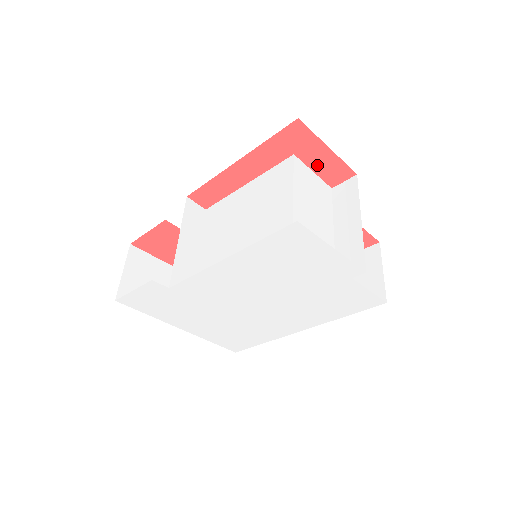
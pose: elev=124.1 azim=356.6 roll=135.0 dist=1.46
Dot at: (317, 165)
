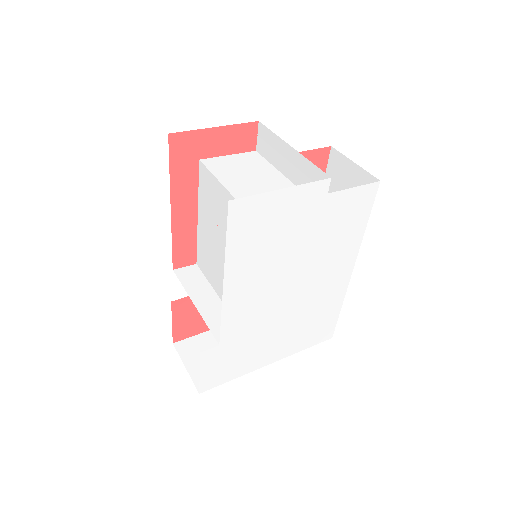
Dot at: (224, 148)
